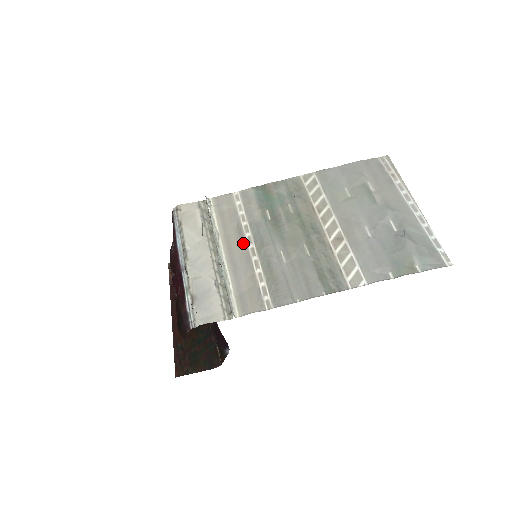
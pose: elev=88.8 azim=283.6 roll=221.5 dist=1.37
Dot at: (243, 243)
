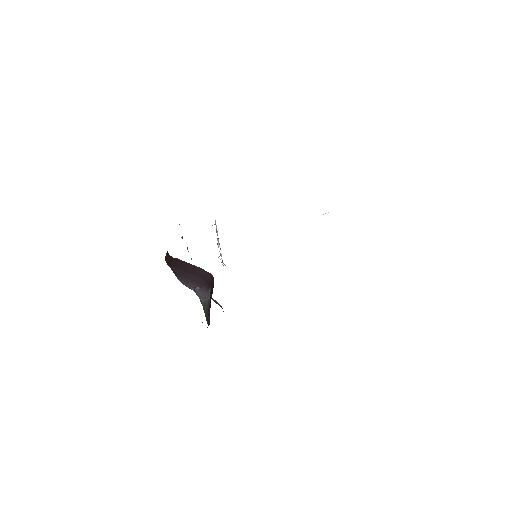
Dot at: occluded
